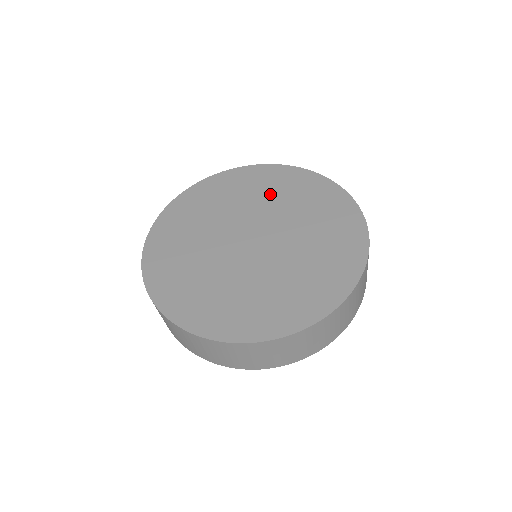
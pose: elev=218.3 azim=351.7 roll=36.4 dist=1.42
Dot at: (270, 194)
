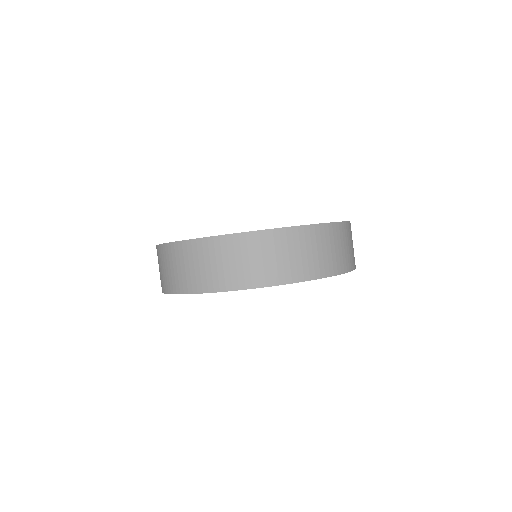
Dot at: occluded
